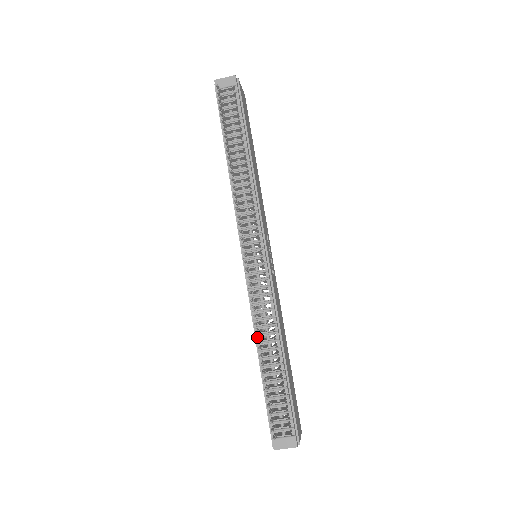
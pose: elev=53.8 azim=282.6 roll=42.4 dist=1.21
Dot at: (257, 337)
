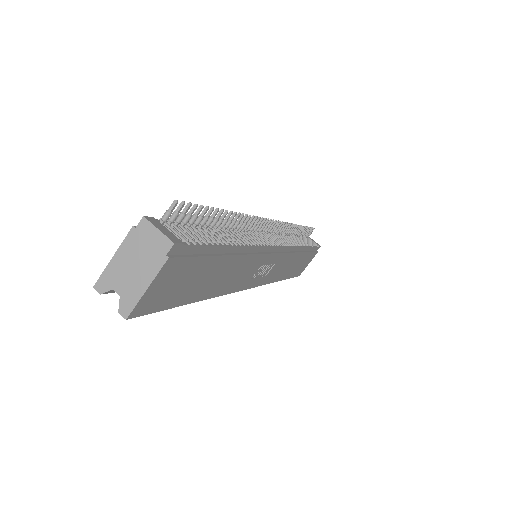
Dot at: (227, 228)
